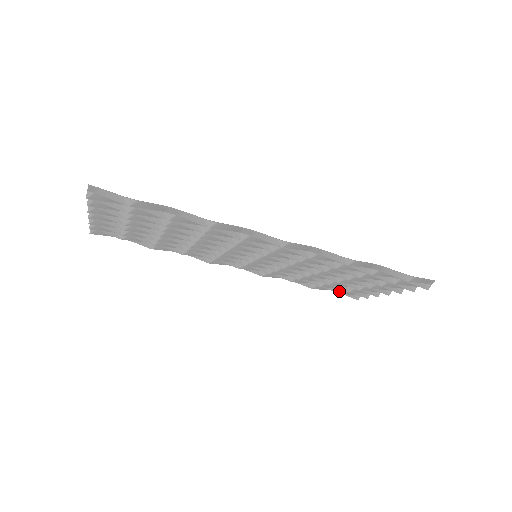
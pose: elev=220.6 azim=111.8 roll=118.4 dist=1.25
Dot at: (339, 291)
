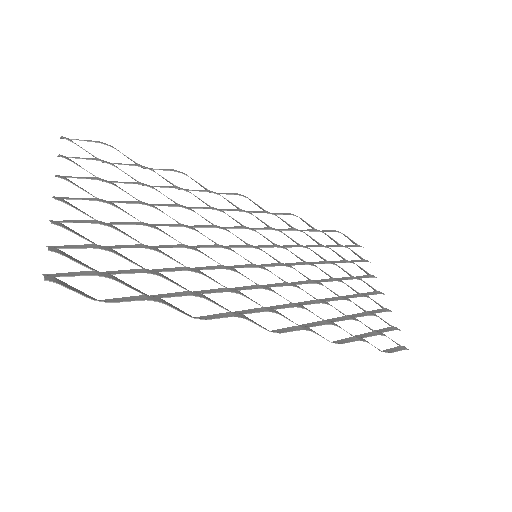
Dot at: occluded
